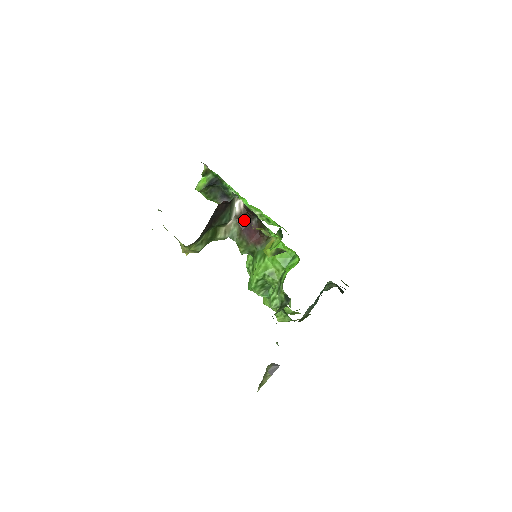
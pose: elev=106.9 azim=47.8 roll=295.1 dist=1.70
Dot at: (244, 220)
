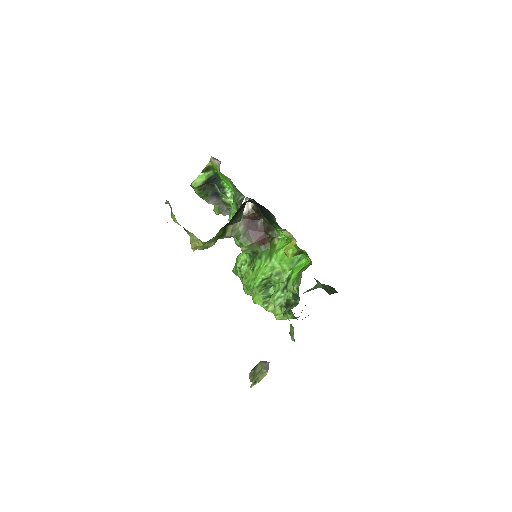
Dot at: (250, 220)
